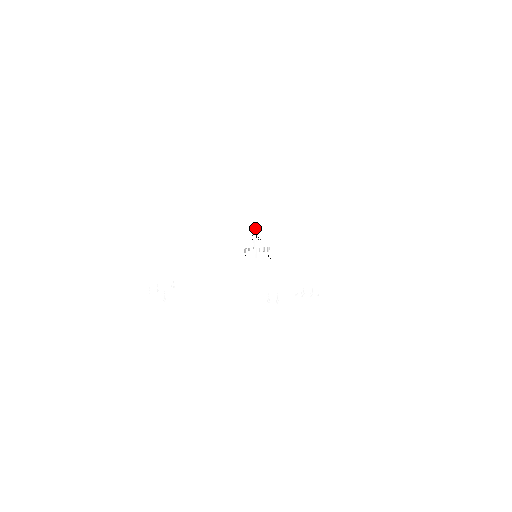
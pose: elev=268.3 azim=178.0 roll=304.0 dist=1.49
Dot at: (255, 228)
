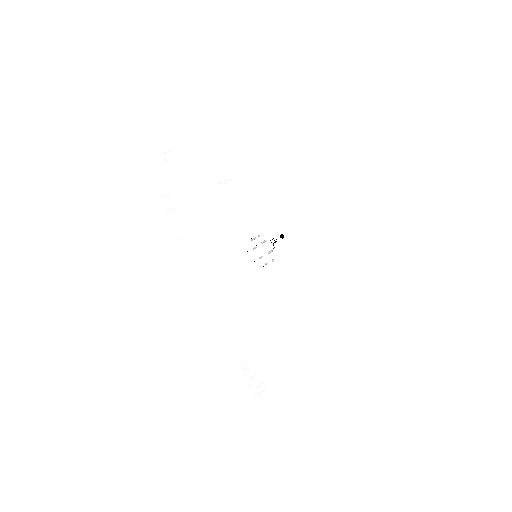
Dot at: occluded
